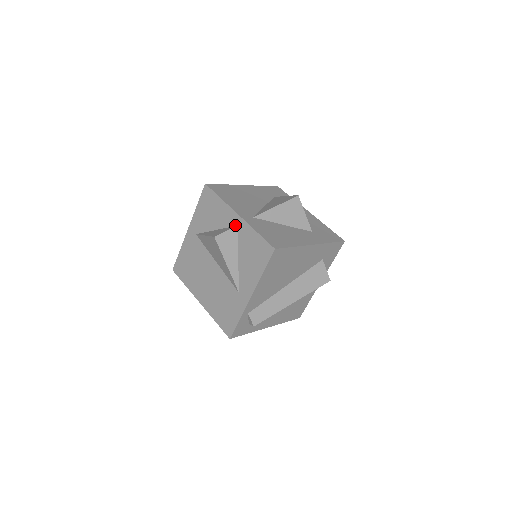
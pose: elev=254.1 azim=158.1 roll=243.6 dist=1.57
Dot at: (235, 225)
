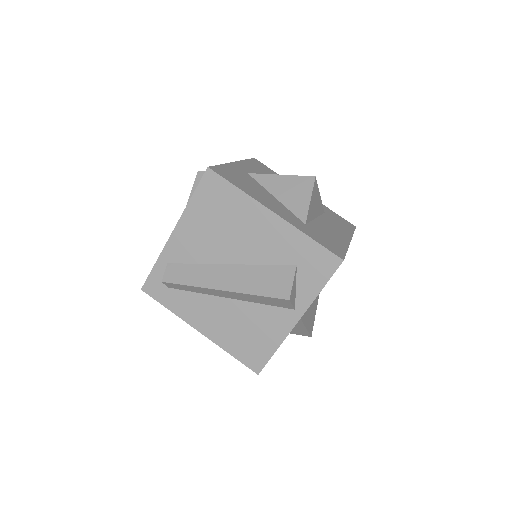
Dot at: occluded
